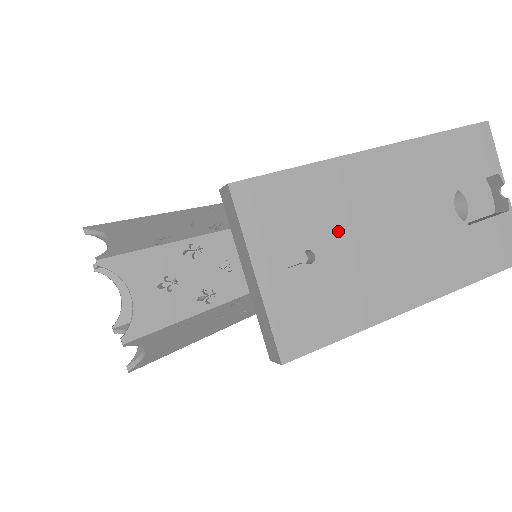
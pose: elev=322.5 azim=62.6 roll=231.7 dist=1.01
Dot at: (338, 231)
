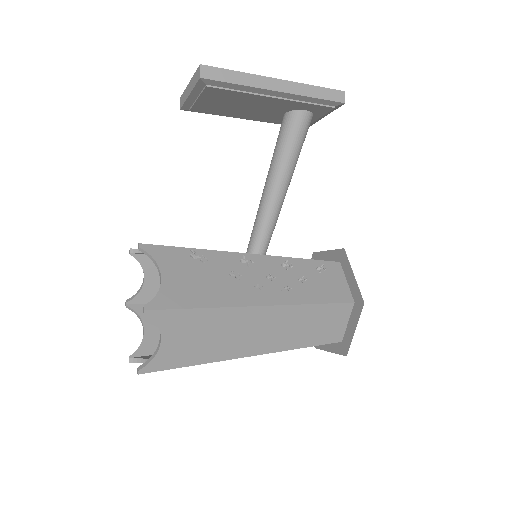
Dot at: occluded
